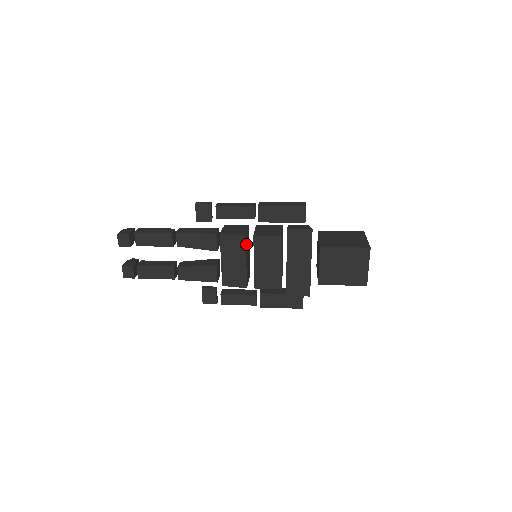
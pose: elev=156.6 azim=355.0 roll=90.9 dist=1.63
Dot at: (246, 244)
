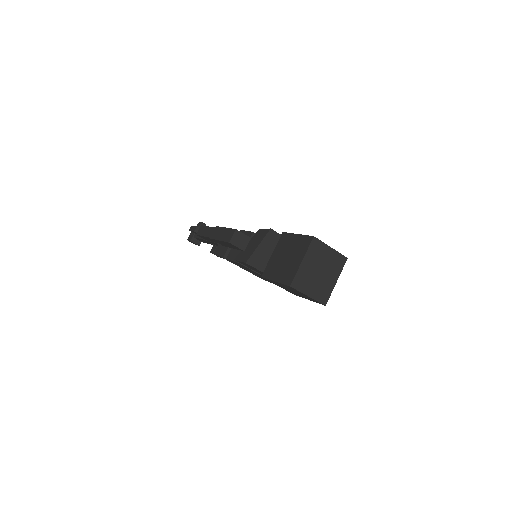
Dot at: occluded
